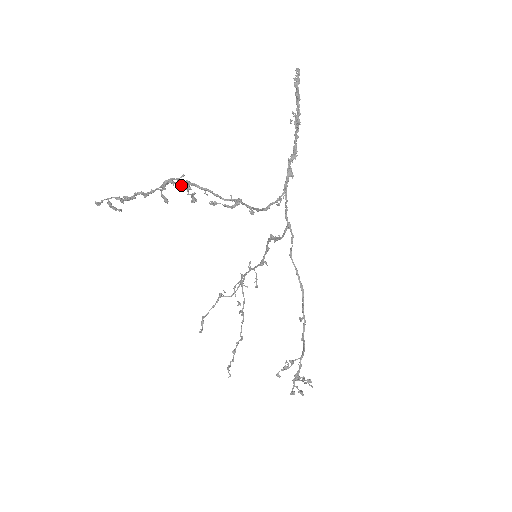
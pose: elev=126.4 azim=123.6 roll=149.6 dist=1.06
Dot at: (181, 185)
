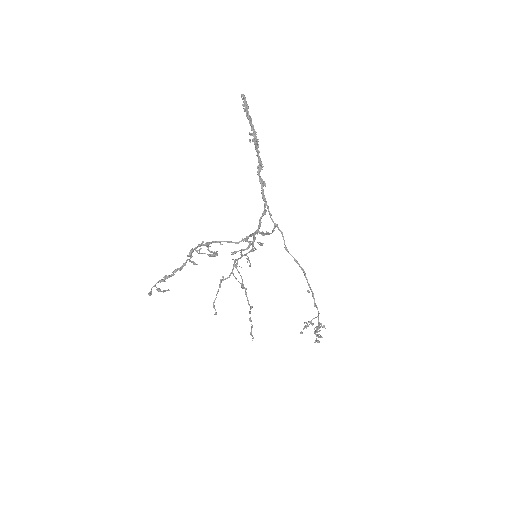
Dot at: (210, 254)
